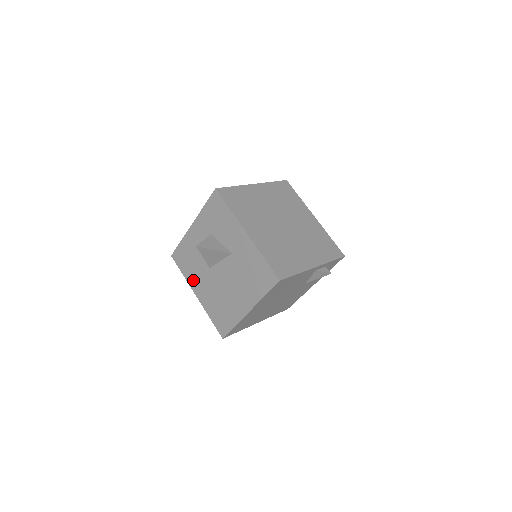
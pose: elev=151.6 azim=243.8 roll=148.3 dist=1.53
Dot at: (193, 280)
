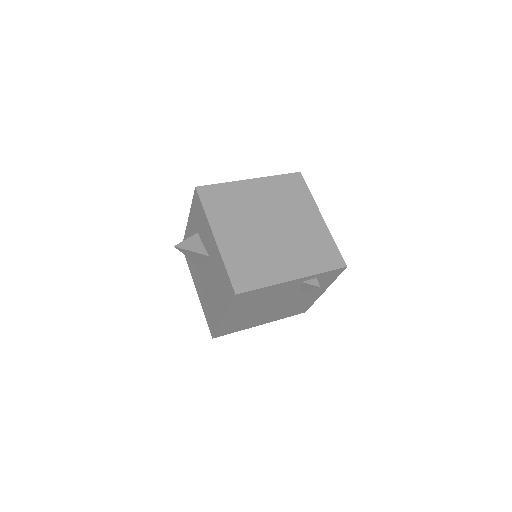
Dot at: (193, 275)
